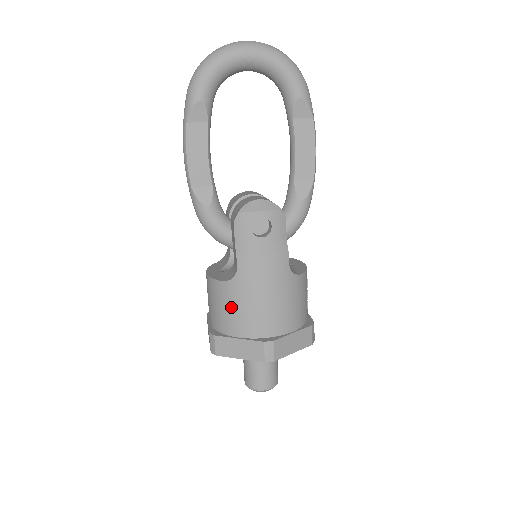
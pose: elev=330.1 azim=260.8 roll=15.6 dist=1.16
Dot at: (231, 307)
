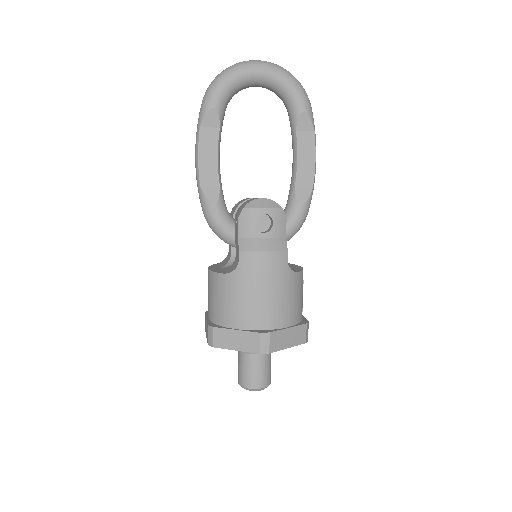
Dot at: (231, 299)
